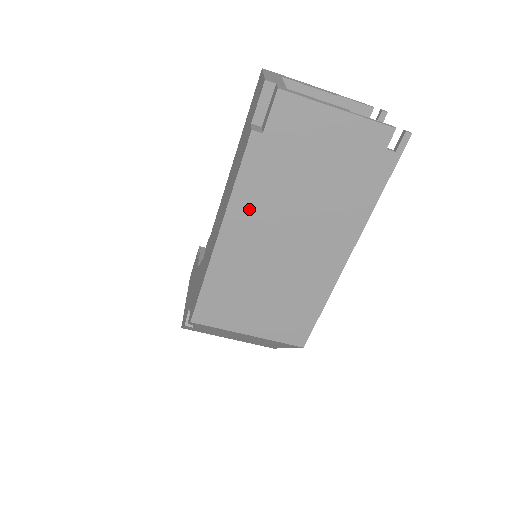
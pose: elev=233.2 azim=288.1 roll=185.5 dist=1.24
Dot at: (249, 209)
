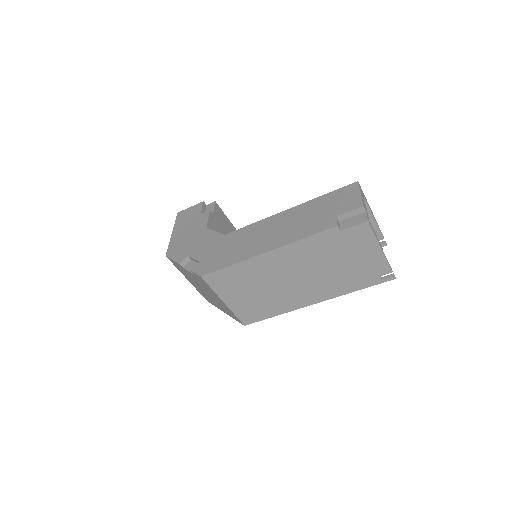
Dot at: (296, 253)
